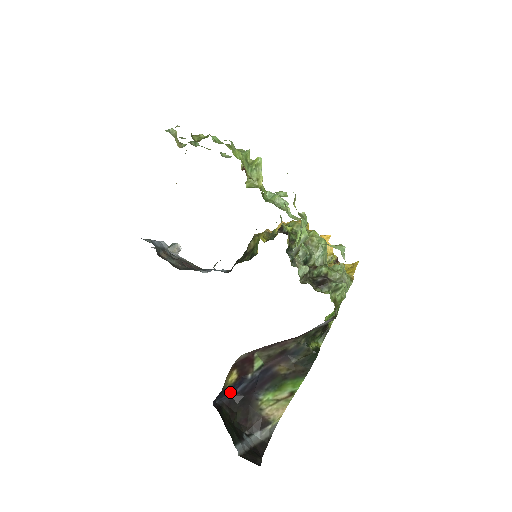
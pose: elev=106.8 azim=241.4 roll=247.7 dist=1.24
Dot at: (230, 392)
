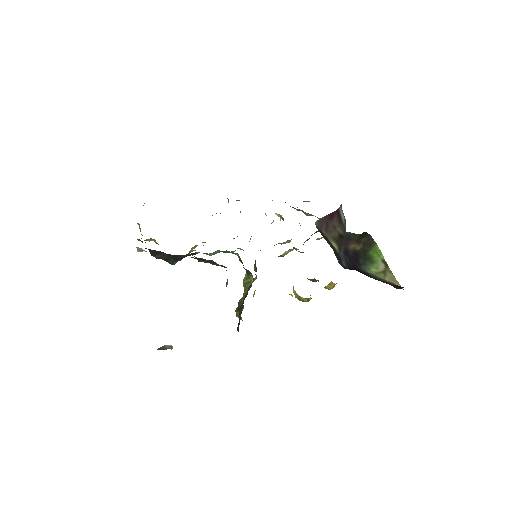
Dot at: (340, 263)
